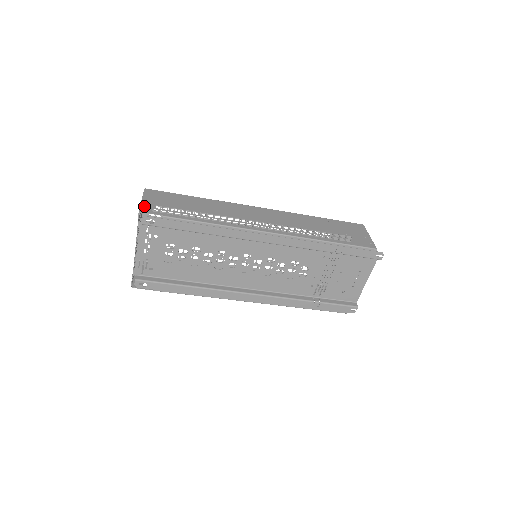
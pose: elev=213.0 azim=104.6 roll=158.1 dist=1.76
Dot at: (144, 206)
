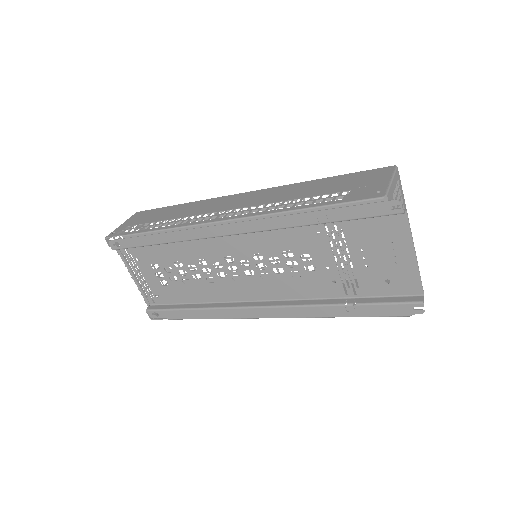
Dot at: (115, 230)
